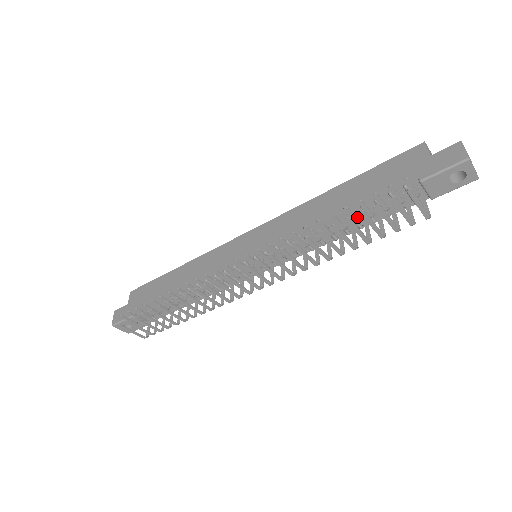
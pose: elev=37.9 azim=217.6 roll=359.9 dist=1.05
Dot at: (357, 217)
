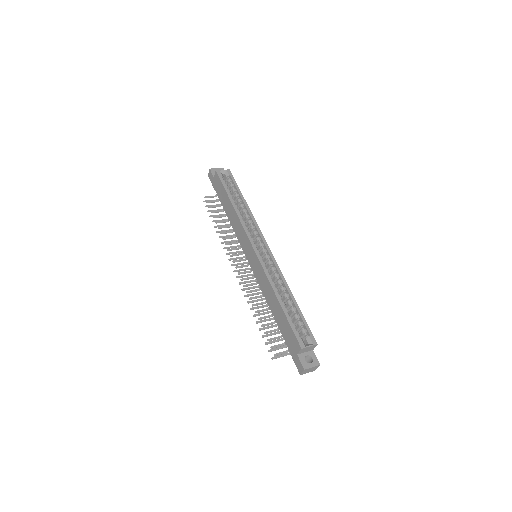
Dot at: occluded
